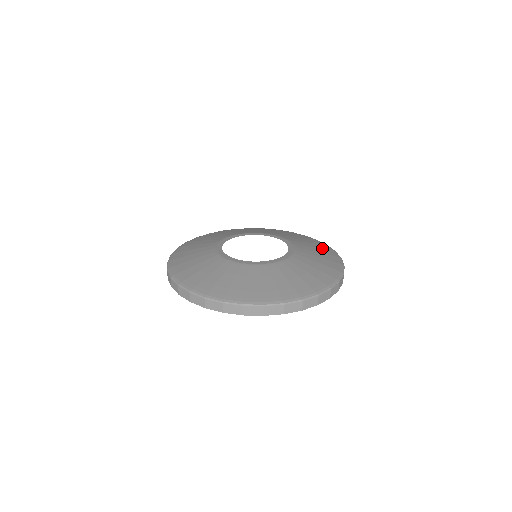
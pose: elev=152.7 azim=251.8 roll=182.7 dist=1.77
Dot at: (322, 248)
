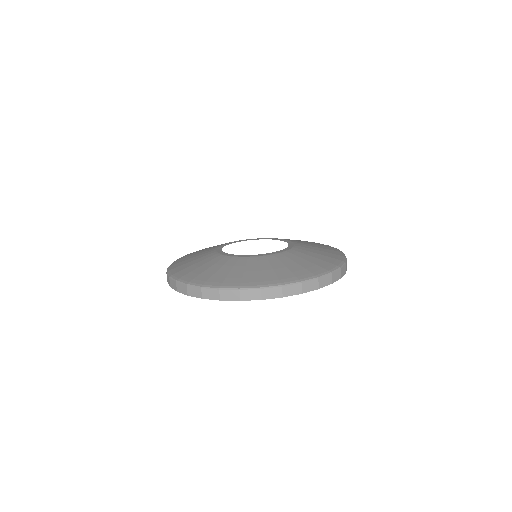
Dot at: (316, 264)
